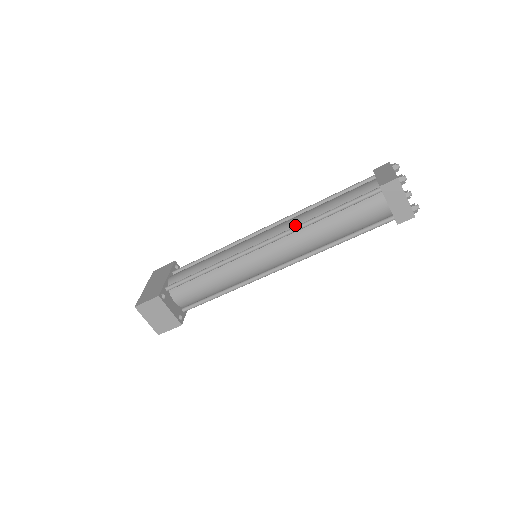
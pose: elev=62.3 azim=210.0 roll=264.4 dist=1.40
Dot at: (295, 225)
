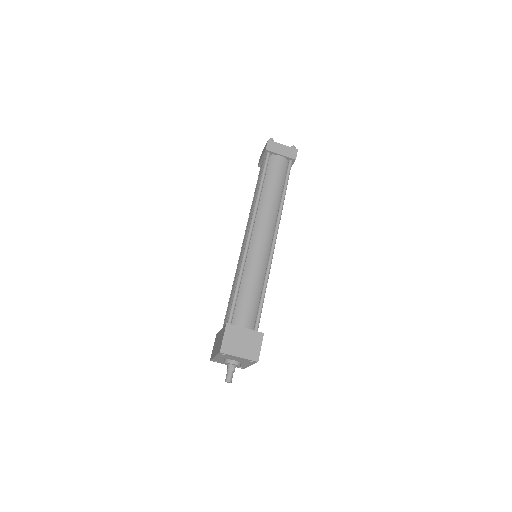
Dot at: occluded
